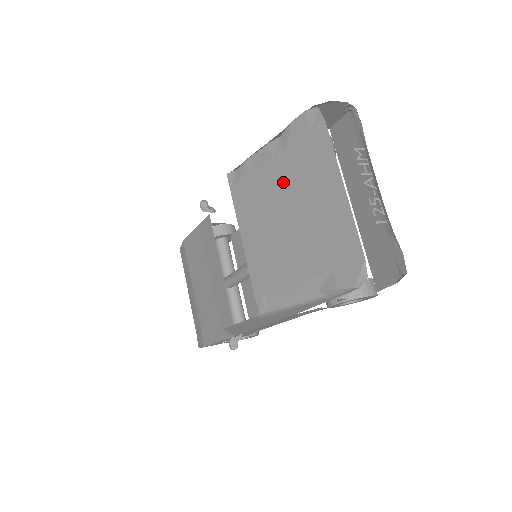
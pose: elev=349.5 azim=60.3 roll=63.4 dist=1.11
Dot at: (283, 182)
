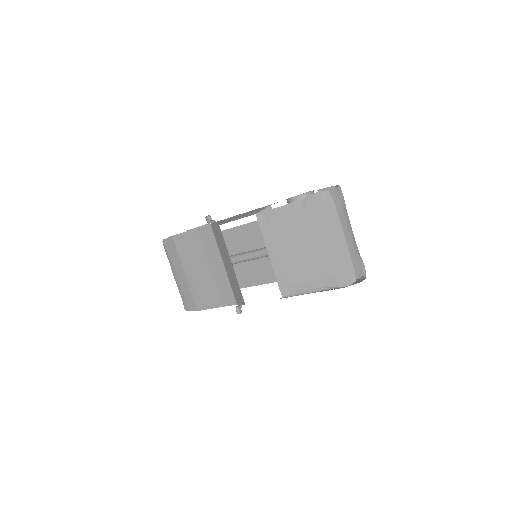
Dot at: (303, 227)
